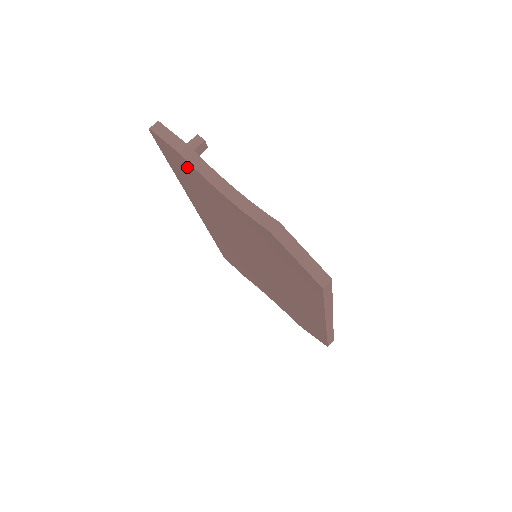
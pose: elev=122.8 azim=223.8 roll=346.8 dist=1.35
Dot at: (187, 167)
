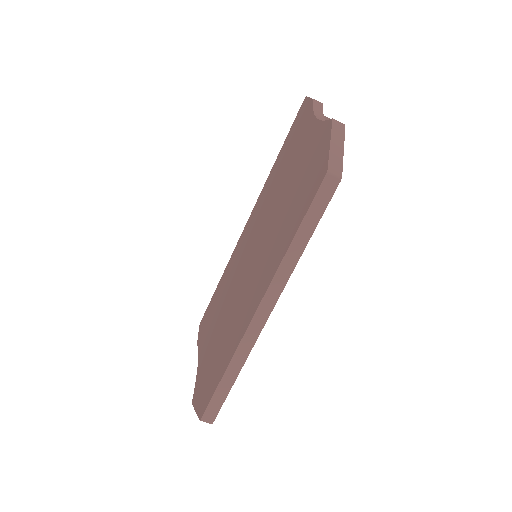
Dot at: (304, 118)
